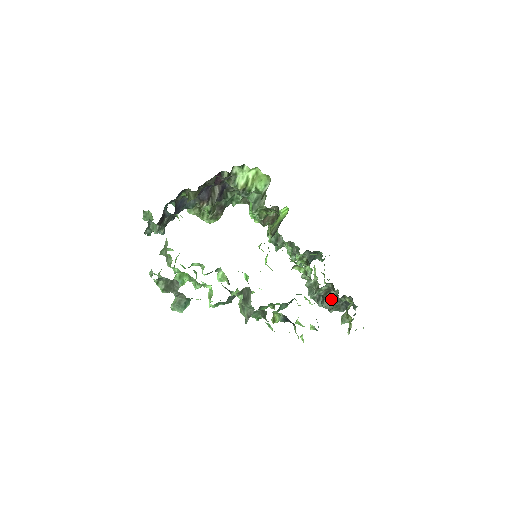
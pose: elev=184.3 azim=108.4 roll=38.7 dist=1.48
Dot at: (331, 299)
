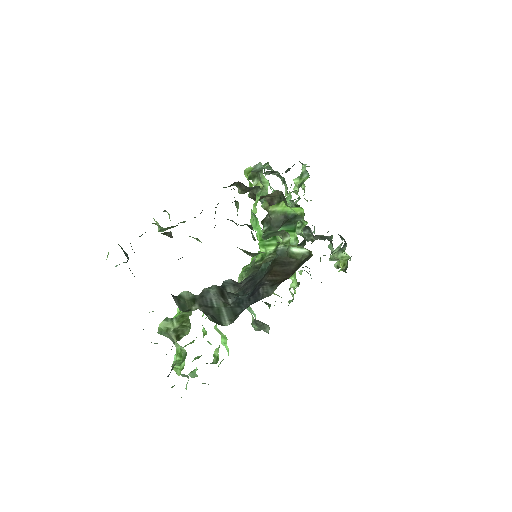
Dot at: (320, 236)
